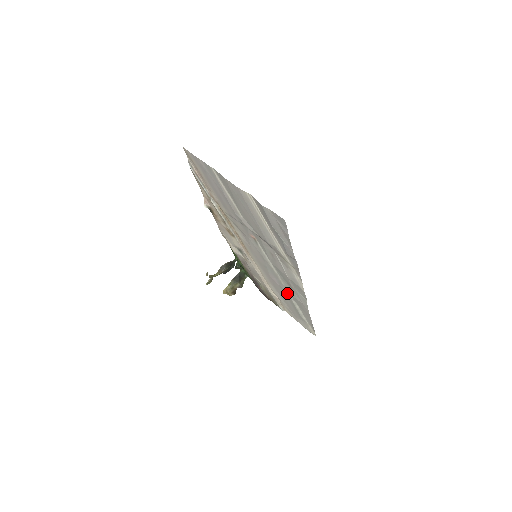
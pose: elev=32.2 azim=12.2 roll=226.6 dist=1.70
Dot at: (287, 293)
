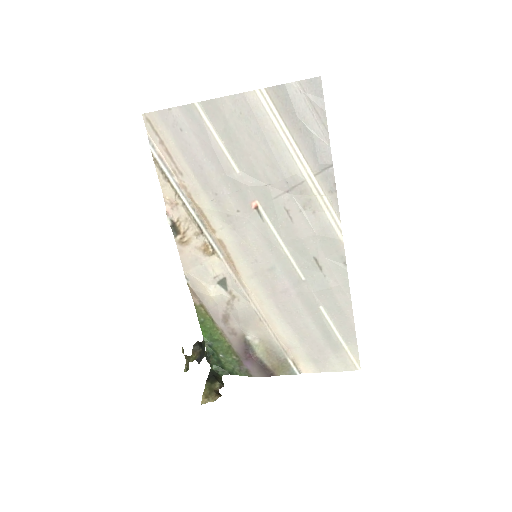
Dot at: (310, 296)
